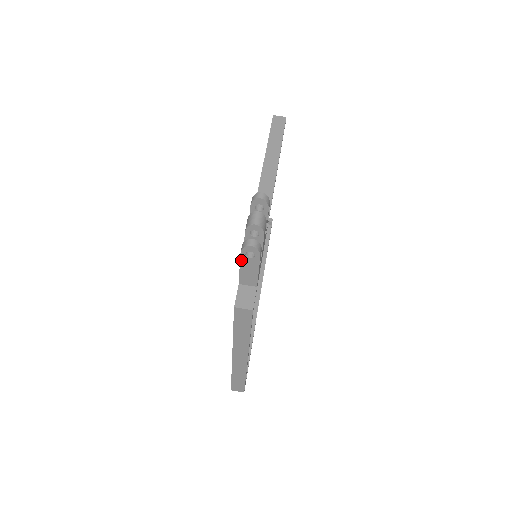
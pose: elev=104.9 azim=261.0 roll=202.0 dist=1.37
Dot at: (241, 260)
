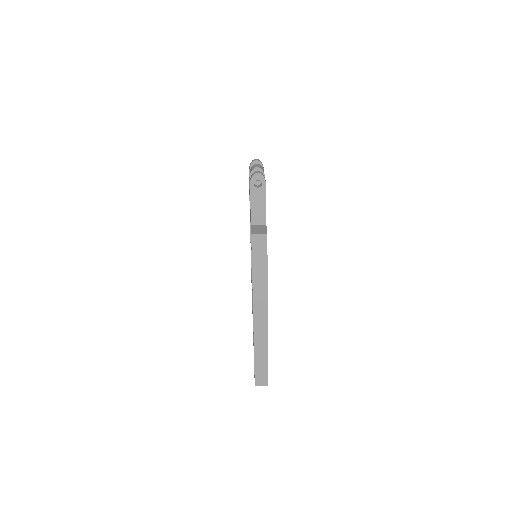
Dot at: (251, 193)
